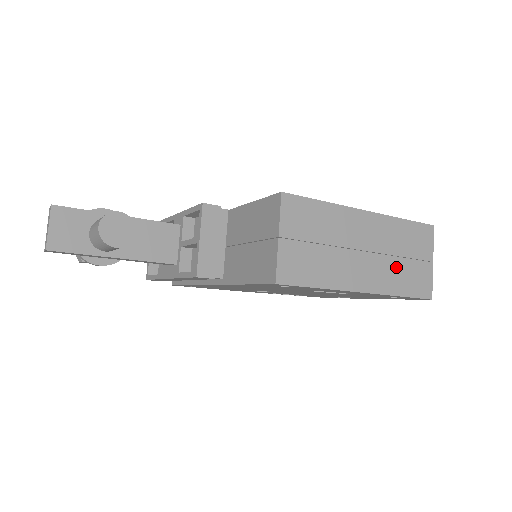
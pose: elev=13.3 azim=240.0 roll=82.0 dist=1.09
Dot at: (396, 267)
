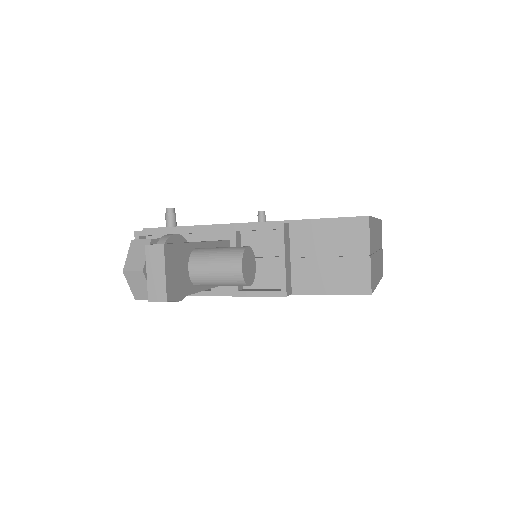
Dot at: (380, 258)
